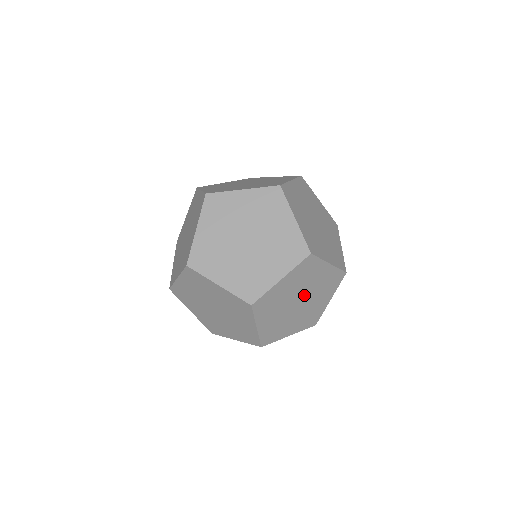
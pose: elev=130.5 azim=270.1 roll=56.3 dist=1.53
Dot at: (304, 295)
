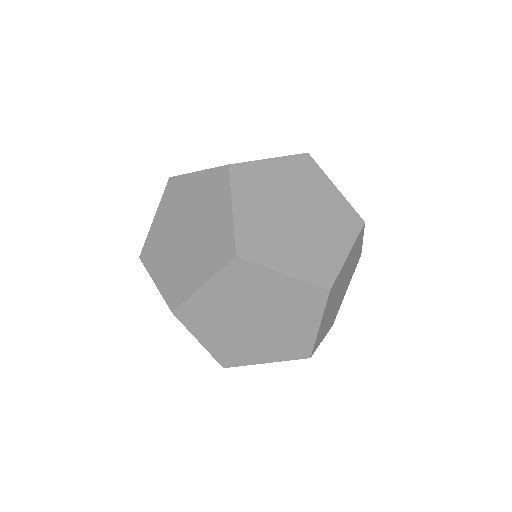
Dot at: (304, 210)
